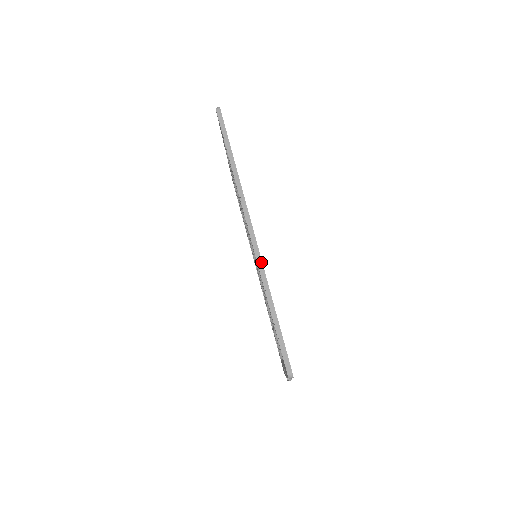
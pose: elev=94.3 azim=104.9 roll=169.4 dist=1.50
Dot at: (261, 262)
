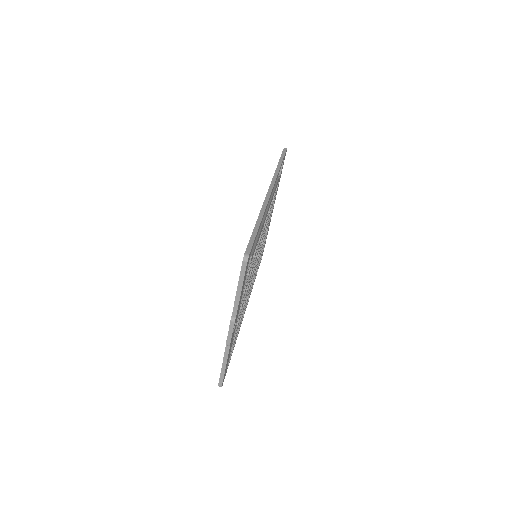
Dot at: (267, 203)
